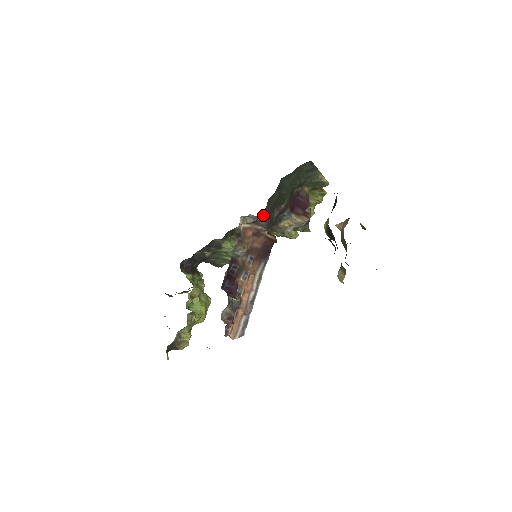
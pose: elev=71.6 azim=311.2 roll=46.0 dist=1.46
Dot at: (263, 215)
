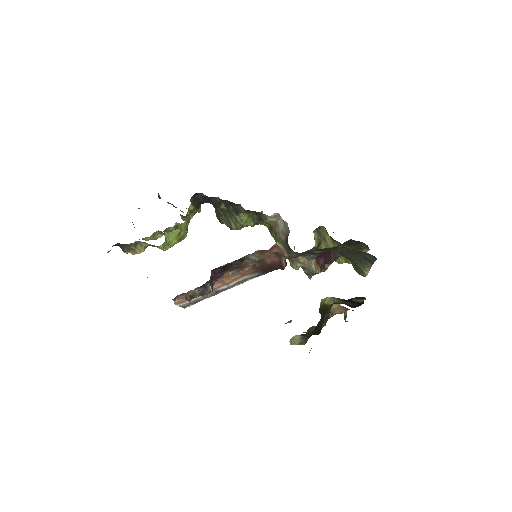
Dot at: (300, 253)
